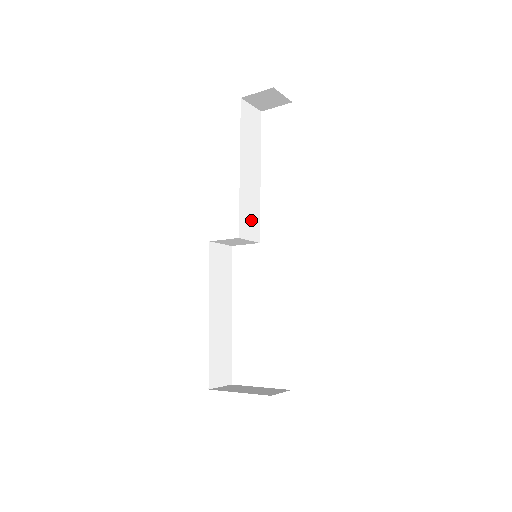
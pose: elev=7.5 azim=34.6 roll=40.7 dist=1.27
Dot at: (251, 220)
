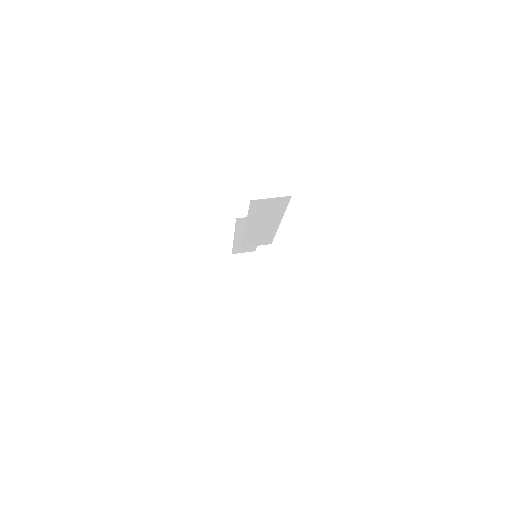
Dot at: (260, 240)
